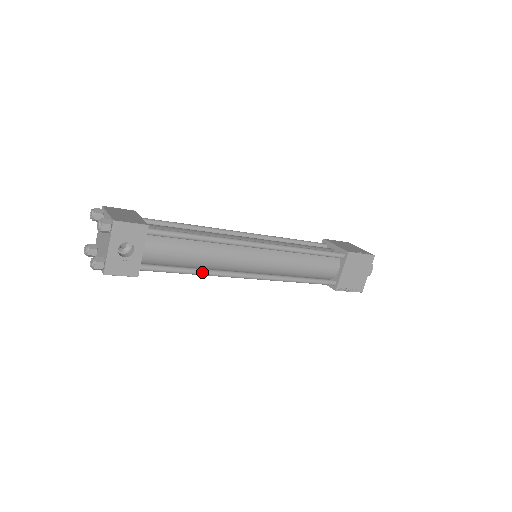
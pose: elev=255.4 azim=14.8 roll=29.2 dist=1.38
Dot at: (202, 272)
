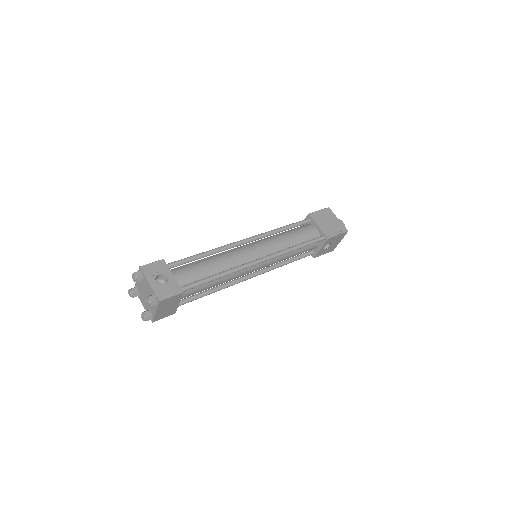
Dot at: (225, 272)
